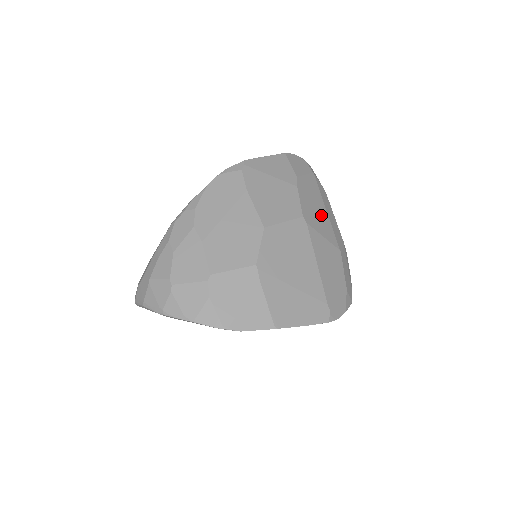
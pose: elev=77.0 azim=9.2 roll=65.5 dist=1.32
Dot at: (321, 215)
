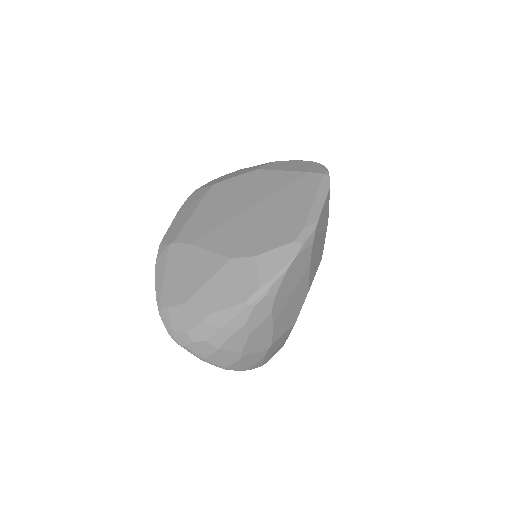
Dot at: occluded
